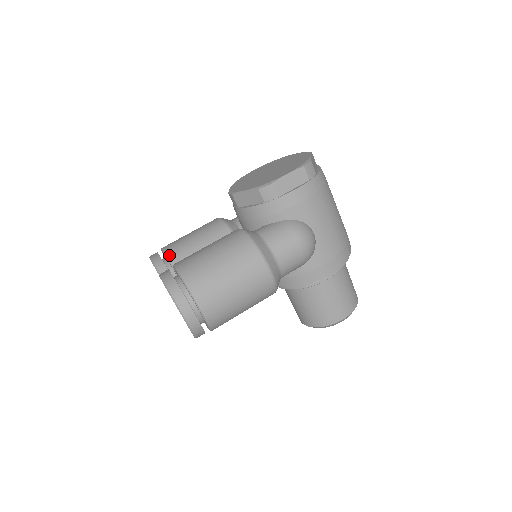
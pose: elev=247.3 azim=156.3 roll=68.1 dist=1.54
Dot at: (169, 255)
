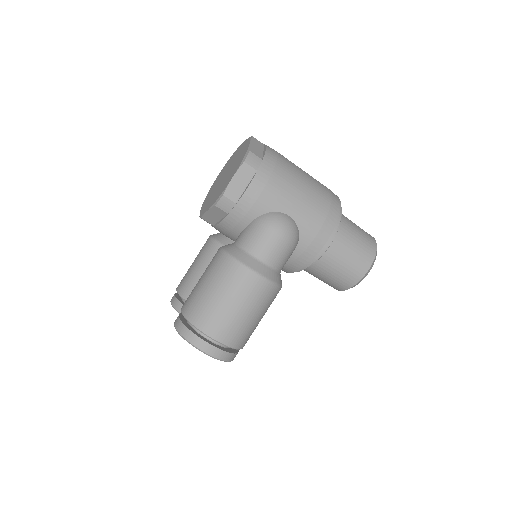
Dot at: (182, 294)
